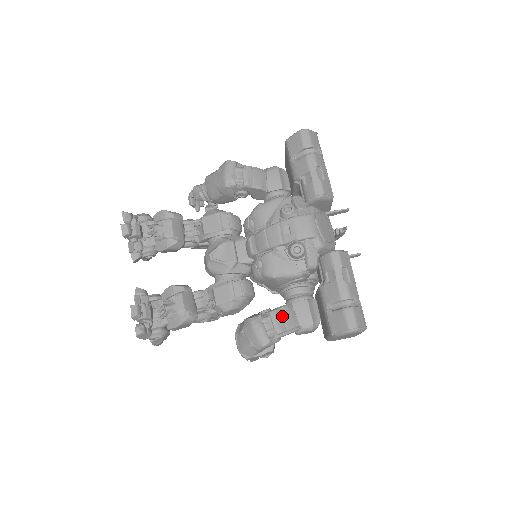
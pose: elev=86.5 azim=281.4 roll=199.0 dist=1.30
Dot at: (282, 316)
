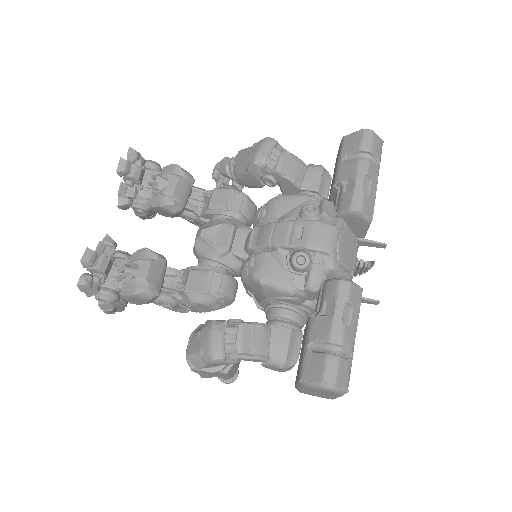
Dot at: (252, 334)
